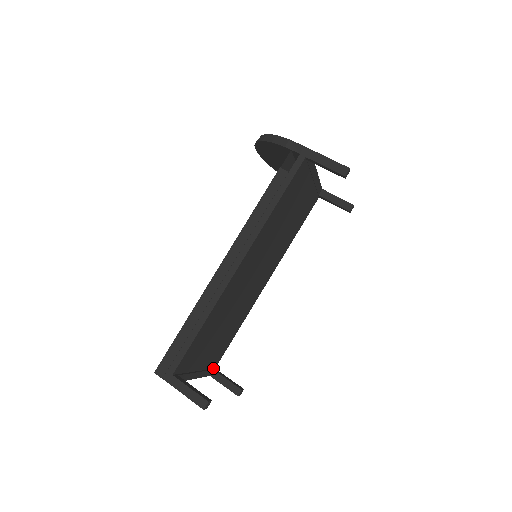
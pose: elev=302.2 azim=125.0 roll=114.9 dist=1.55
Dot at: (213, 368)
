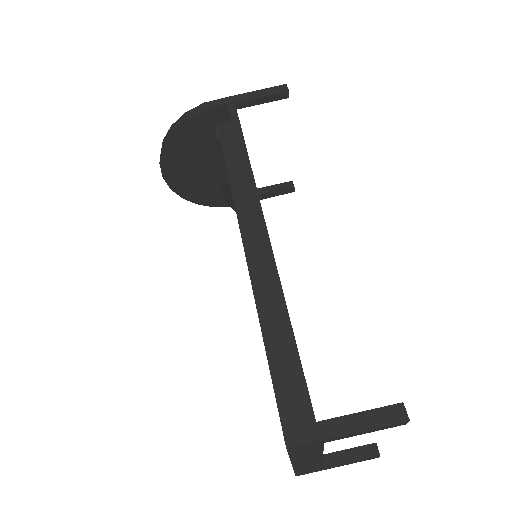
Dot at: occluded
